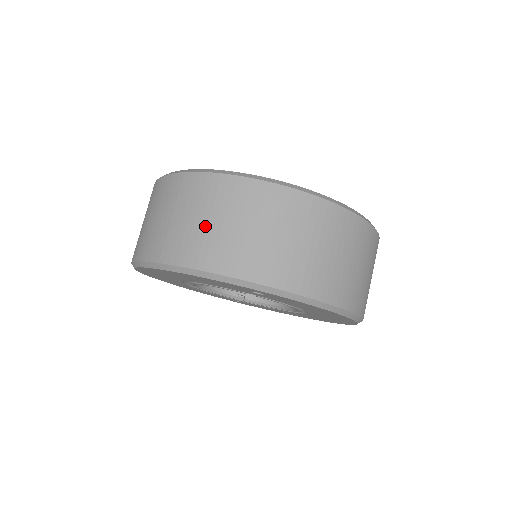
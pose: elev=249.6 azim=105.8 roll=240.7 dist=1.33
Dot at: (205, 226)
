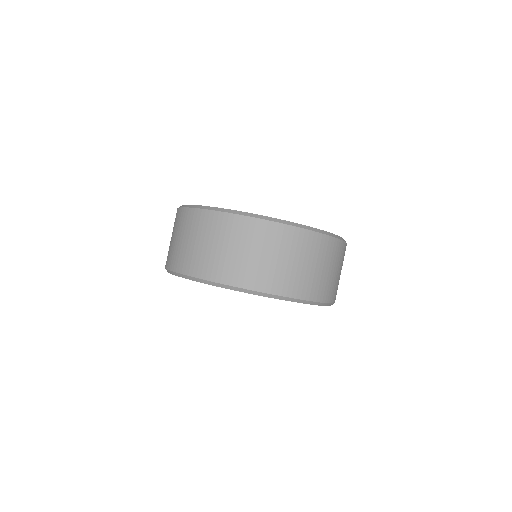
Dot at: (275, 263)
